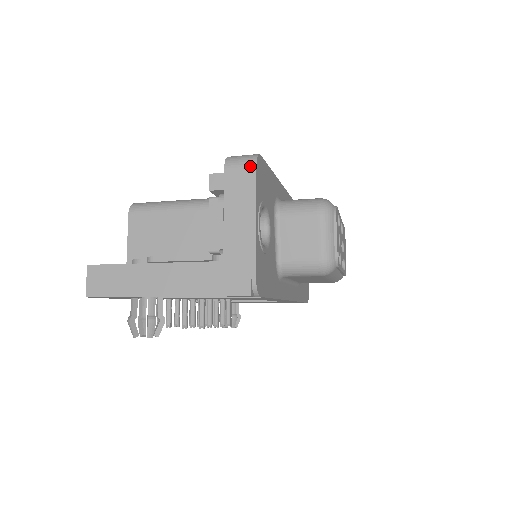
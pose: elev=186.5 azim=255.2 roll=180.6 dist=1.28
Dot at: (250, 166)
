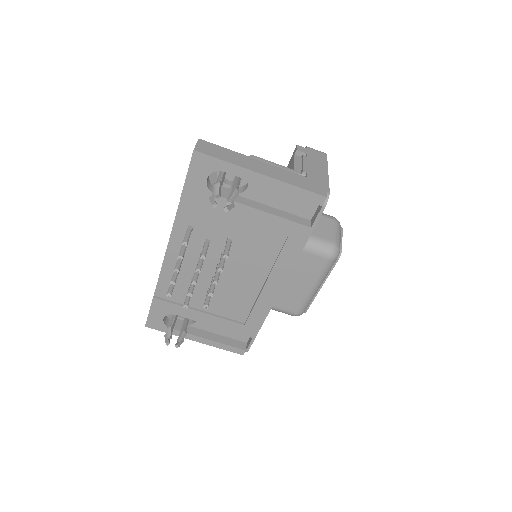
Dot at: (323, 153)
